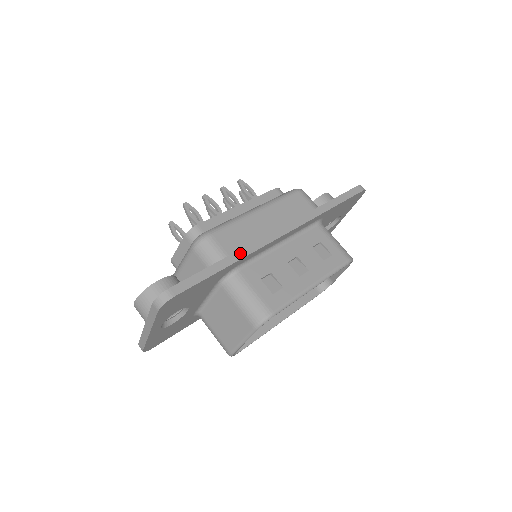
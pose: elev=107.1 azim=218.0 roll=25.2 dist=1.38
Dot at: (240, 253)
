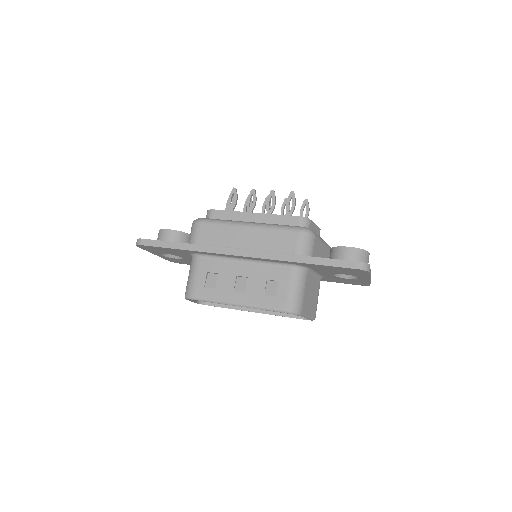
Dot at: (198, 247)
